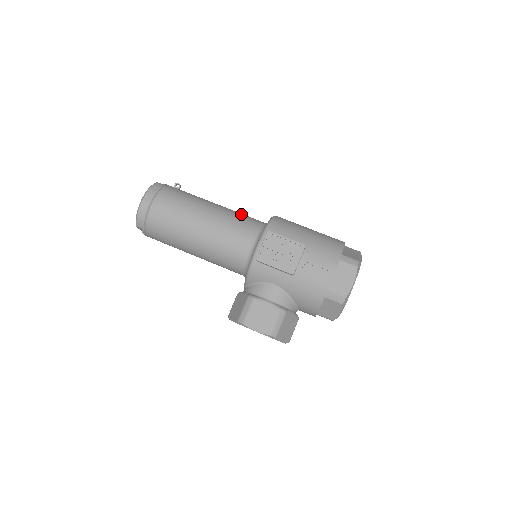
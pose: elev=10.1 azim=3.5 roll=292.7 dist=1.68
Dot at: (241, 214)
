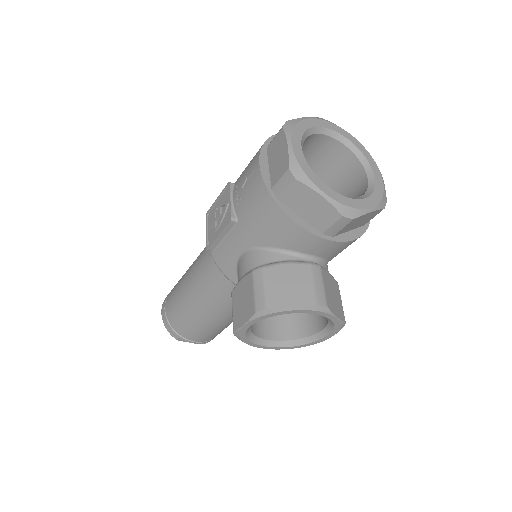
Dot at: occluded
